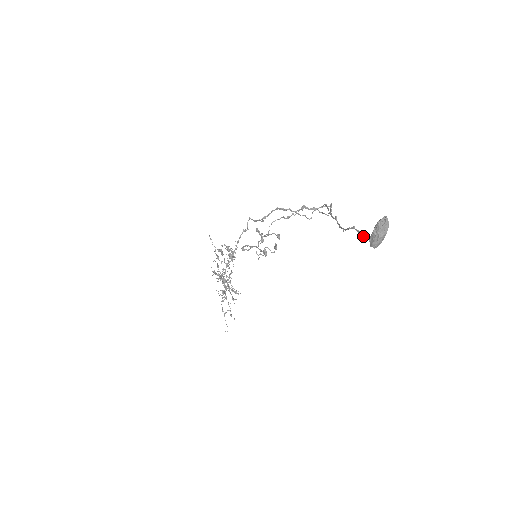
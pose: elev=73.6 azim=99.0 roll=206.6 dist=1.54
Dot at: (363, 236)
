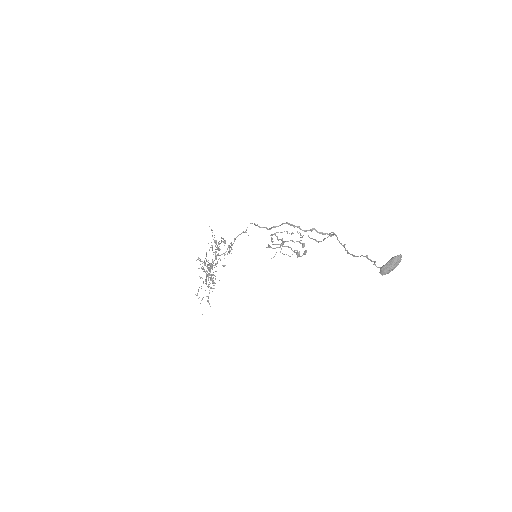
Dot at: (375, 264)
